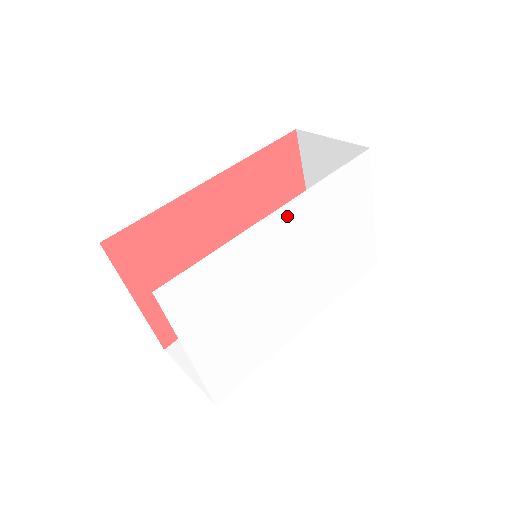
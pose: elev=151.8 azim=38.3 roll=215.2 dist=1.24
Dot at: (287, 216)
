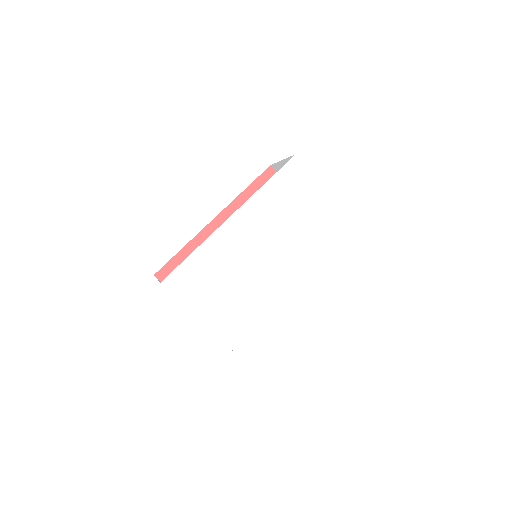
Dot at: (243, 217)
